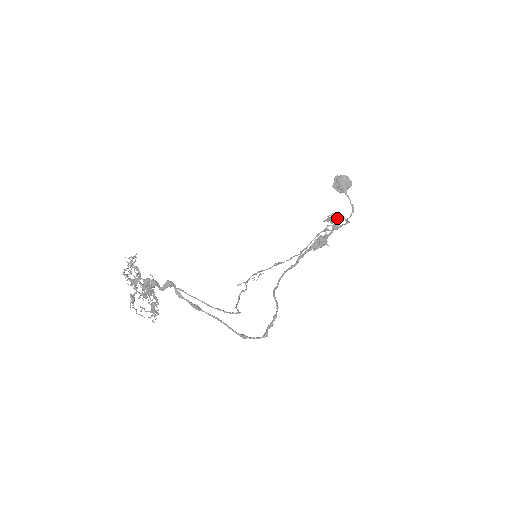
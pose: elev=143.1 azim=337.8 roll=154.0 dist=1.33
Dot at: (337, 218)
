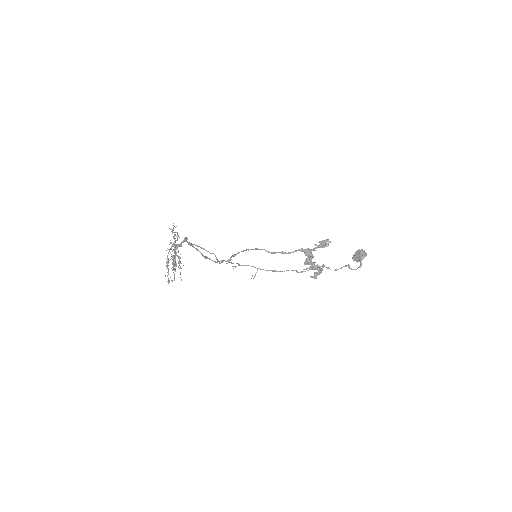
Dot at: (325, 242)
